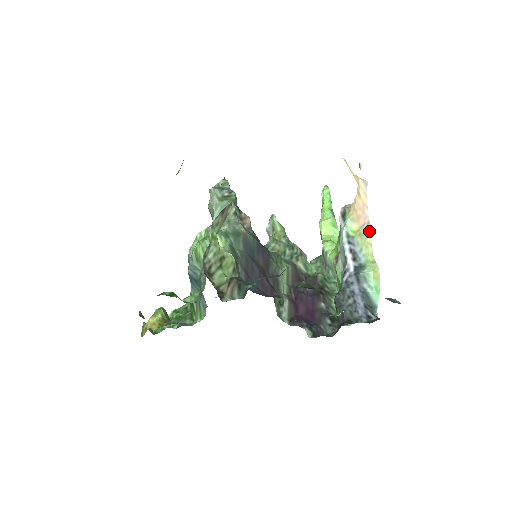
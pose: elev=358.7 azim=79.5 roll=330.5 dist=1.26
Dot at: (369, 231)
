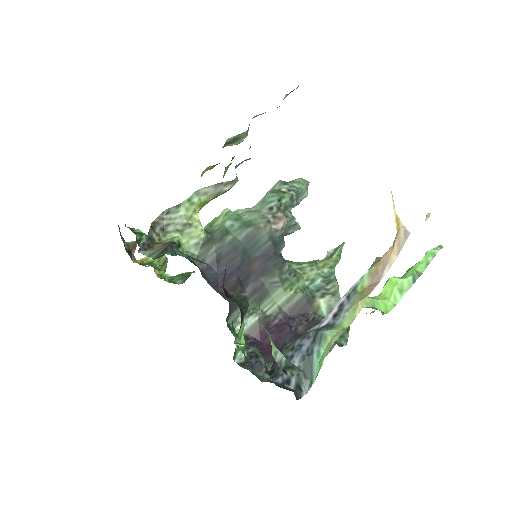
Dot at: (368, 292)
